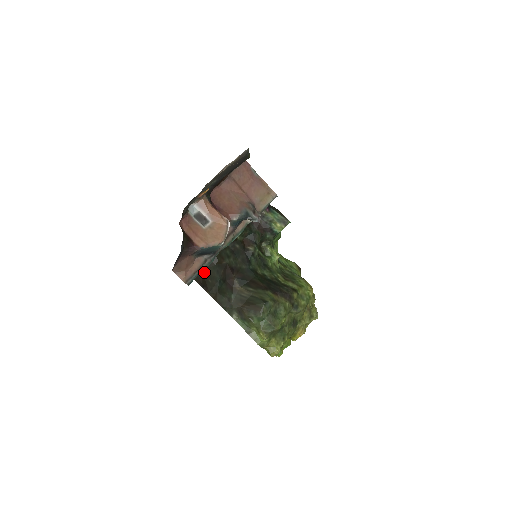
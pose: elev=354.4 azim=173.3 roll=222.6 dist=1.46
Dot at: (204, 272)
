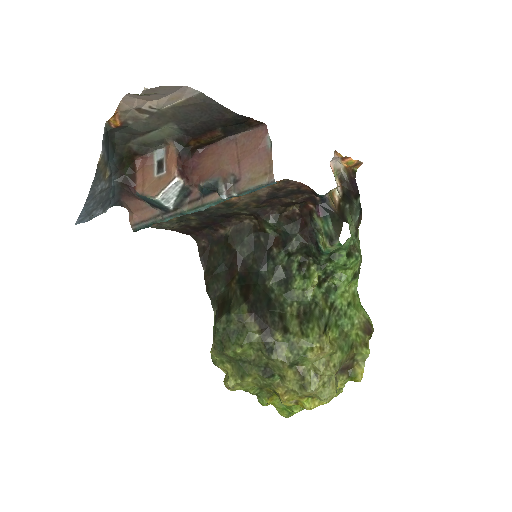
Dot at: (212, 246)
